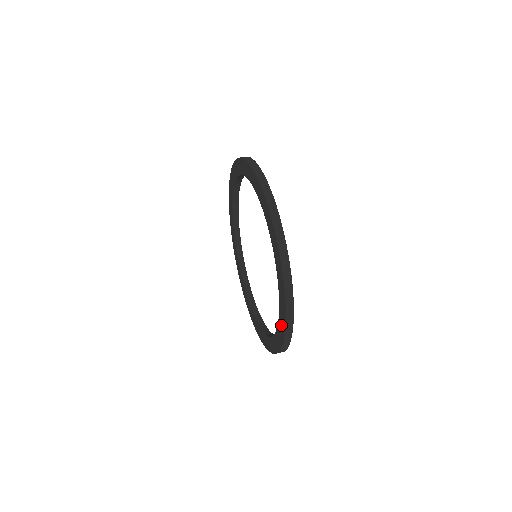
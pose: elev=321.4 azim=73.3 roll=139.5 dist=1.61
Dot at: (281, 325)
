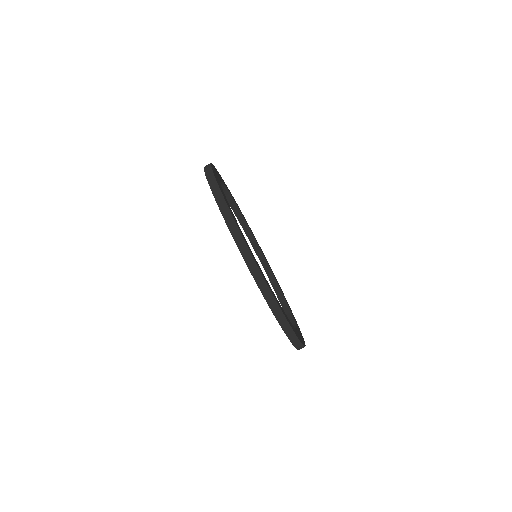
Dot at: occluded
